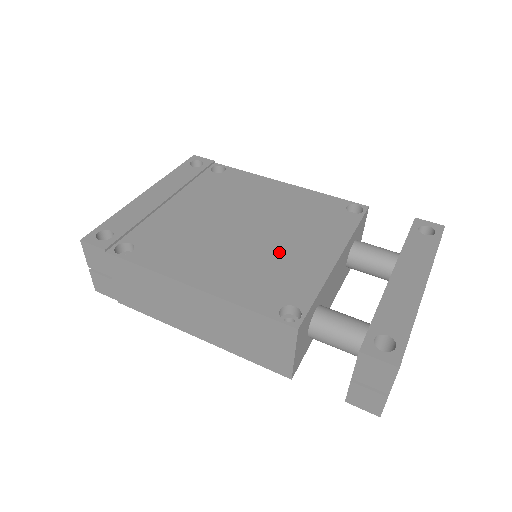
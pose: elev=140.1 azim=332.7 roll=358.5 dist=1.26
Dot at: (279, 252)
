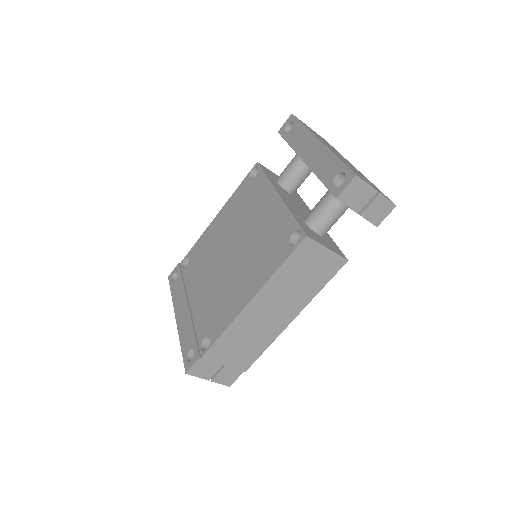
Dot at: (256, 234)
